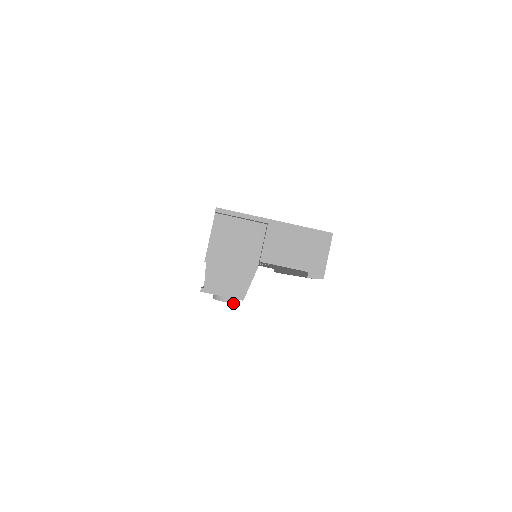
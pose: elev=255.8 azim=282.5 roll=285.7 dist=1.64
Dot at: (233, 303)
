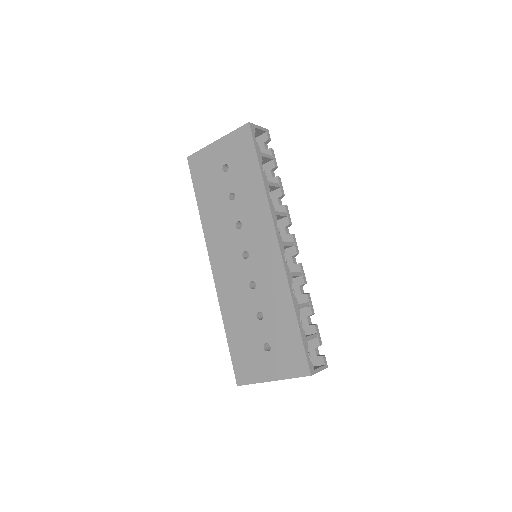
Dot at: occluded
